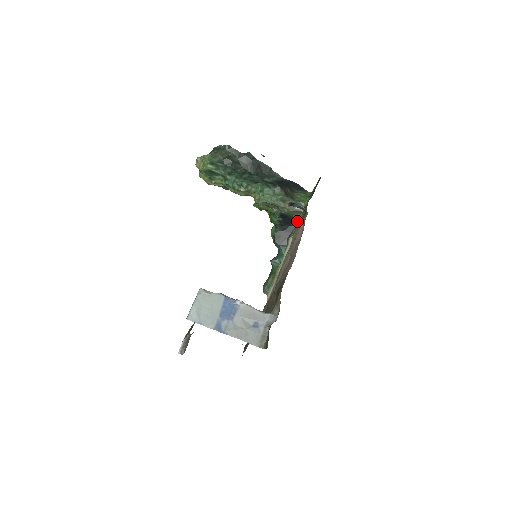
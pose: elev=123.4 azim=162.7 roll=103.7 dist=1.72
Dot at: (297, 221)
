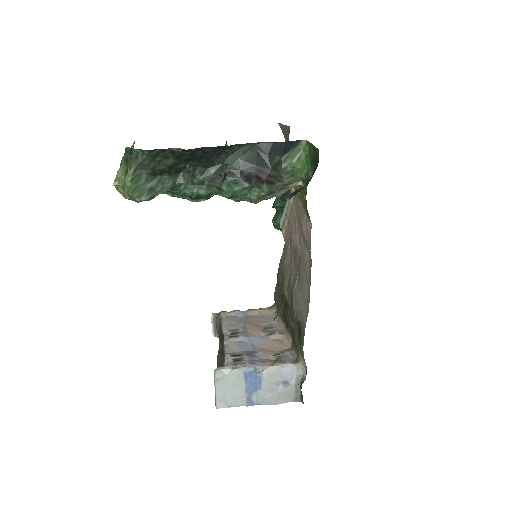
Dot at: occluded
